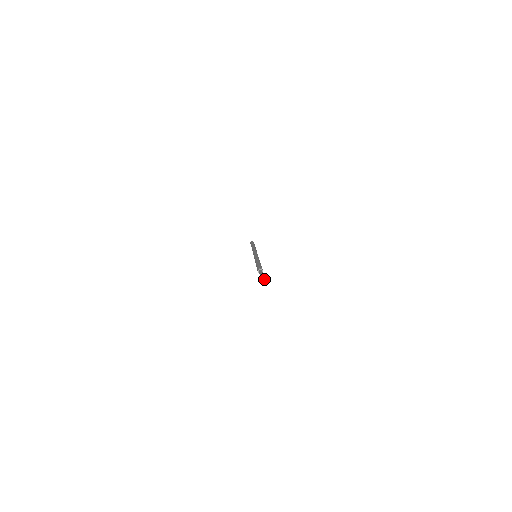
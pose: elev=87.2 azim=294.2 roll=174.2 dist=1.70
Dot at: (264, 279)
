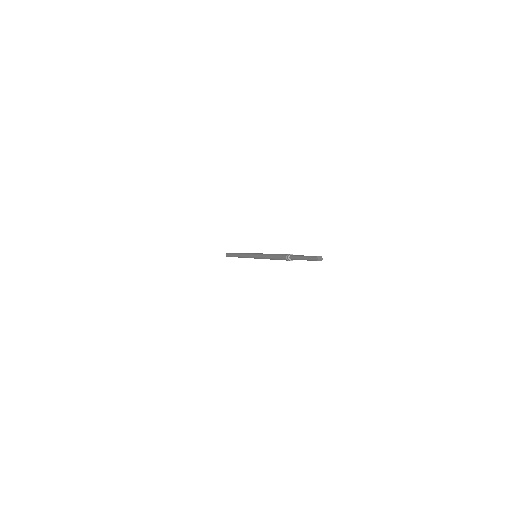
Dot at: occluded
